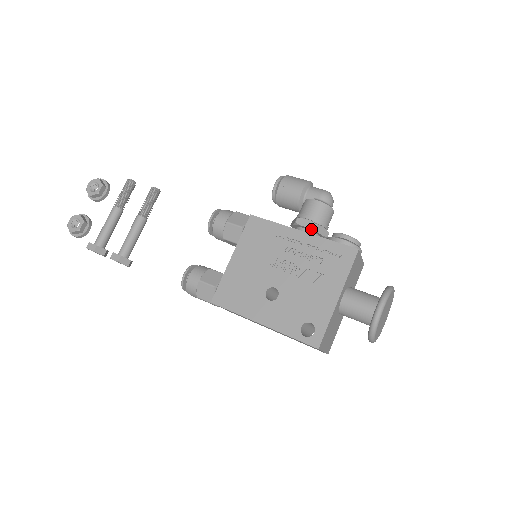
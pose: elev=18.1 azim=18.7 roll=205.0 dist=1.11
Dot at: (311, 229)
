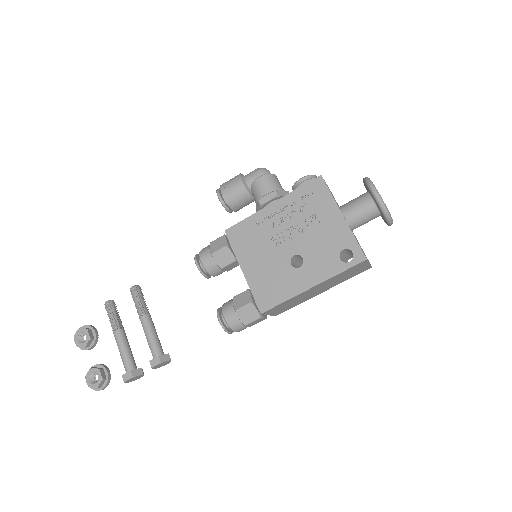
Dot at: (275, 198)
